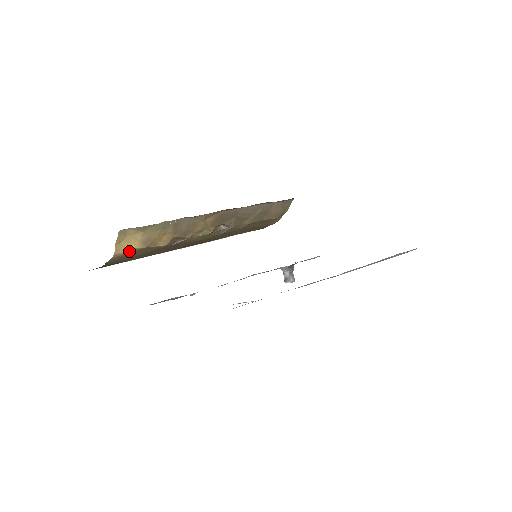
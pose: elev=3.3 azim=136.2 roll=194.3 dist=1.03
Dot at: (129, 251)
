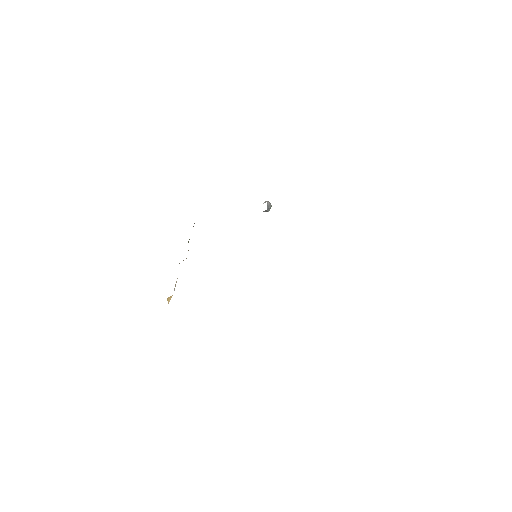
Dot at: occluded
